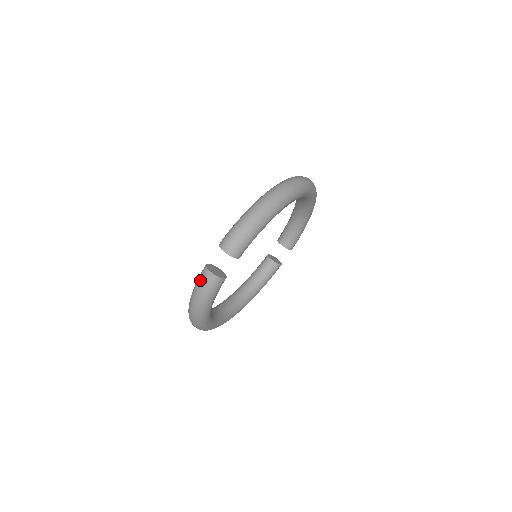
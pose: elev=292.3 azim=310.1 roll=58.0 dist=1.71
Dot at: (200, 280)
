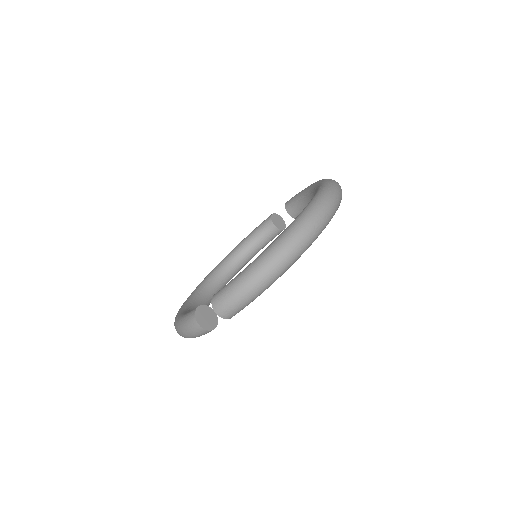
Dot at: (188, 325)
